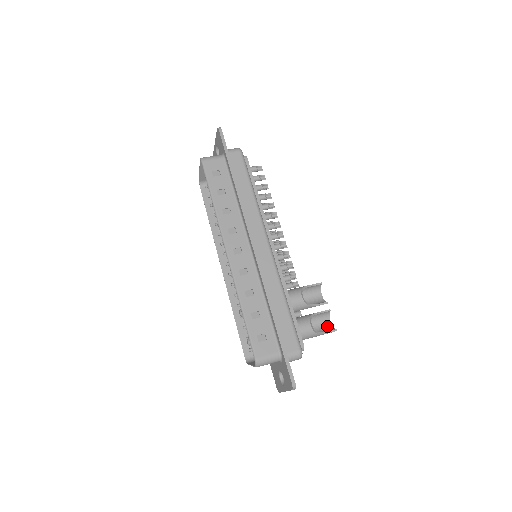
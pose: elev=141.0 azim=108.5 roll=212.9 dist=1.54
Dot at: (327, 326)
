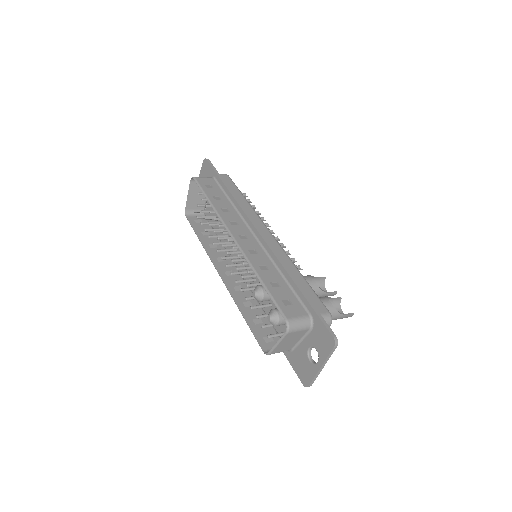
Dot at: occluded
